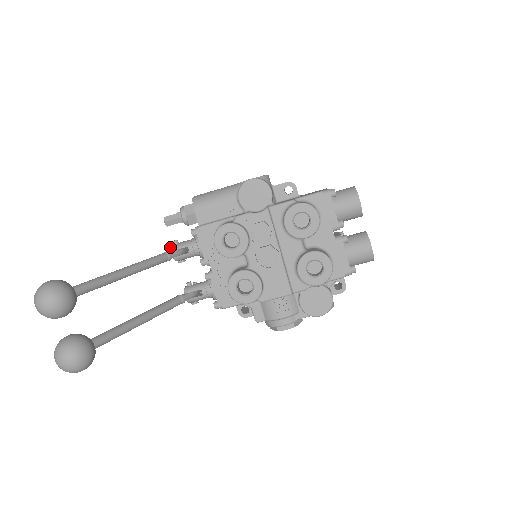
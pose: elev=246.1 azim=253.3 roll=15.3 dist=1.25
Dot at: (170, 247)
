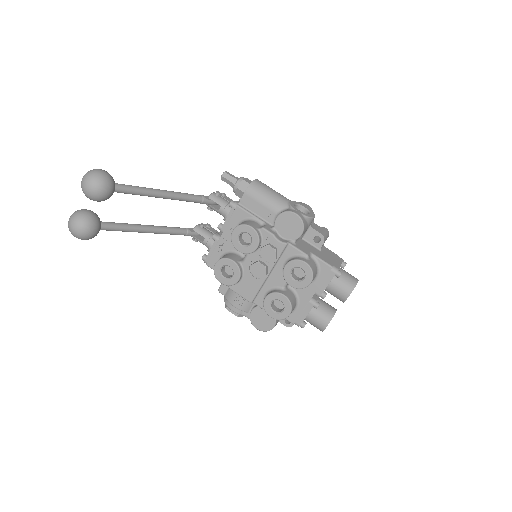
Dot at: (211, 193)
